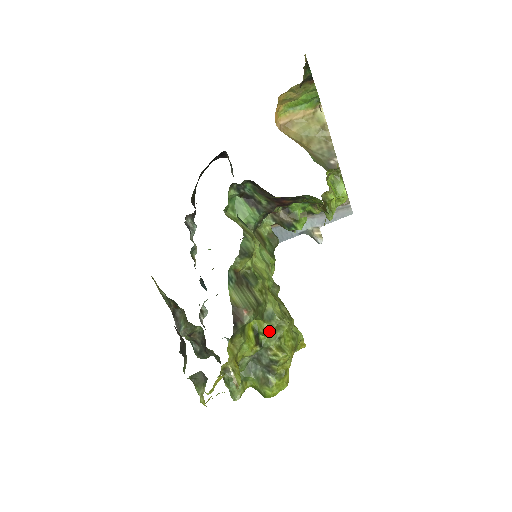
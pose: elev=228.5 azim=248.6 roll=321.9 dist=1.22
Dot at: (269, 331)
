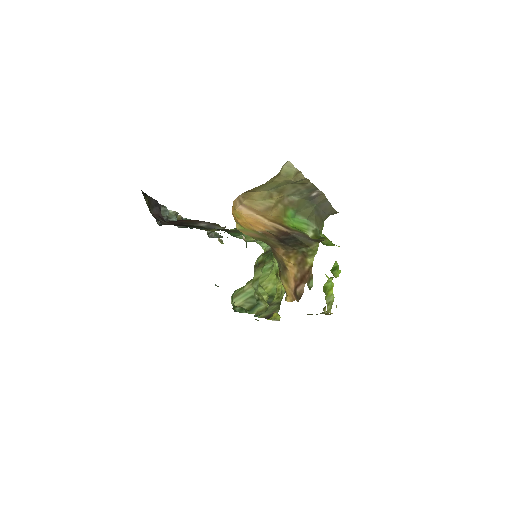
Dot at: occluded
